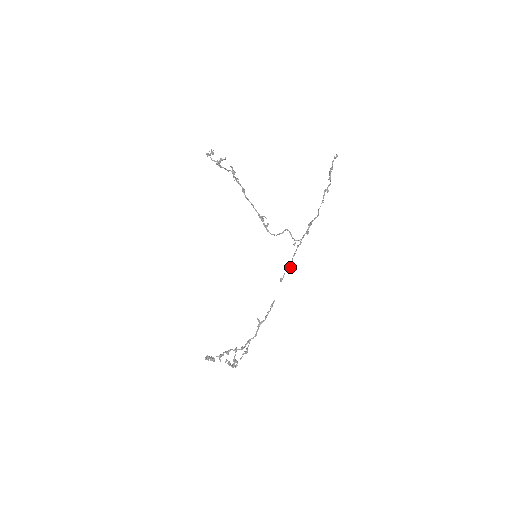
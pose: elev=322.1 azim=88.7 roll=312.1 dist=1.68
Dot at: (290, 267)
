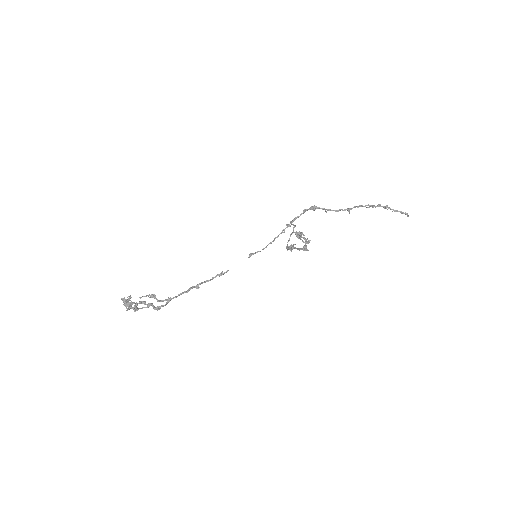
Dot at: occluded
